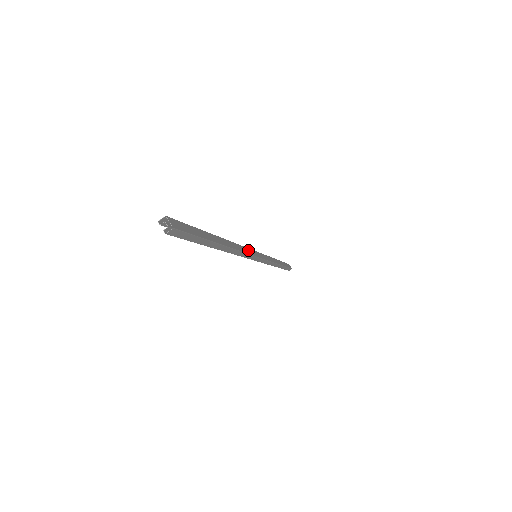
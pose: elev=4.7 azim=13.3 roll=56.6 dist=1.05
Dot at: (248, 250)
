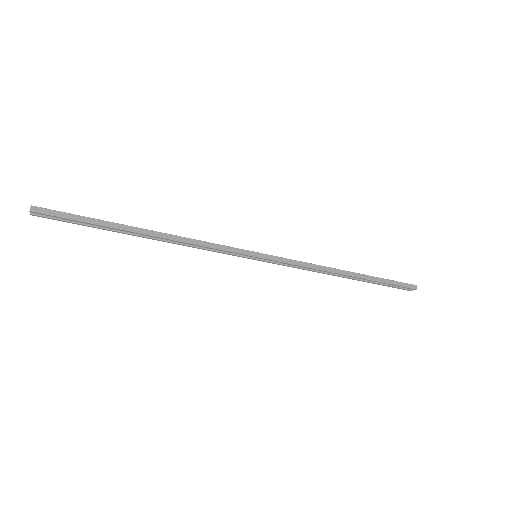
Dot at: (221, 247)
